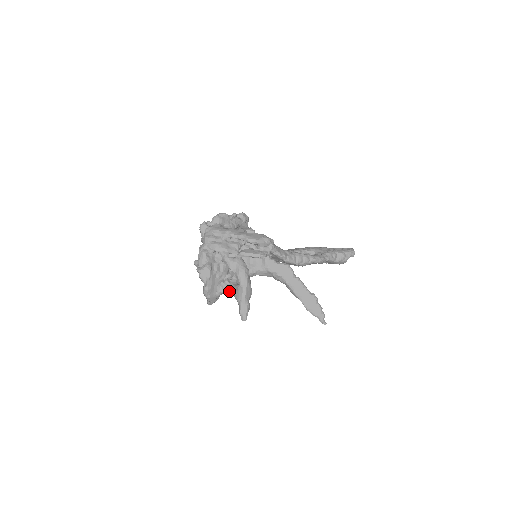
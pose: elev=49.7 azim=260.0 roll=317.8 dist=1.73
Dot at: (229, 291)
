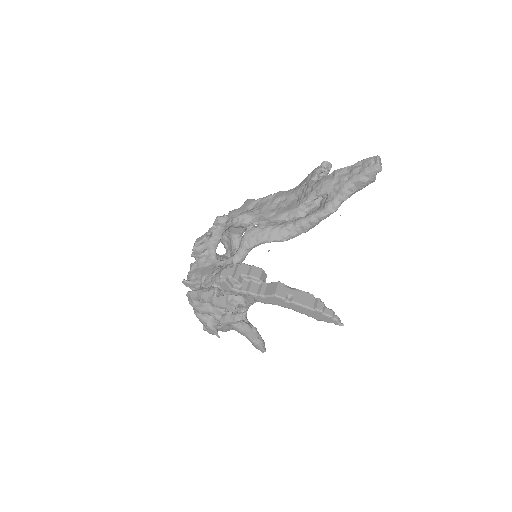
Dot at: occluded
